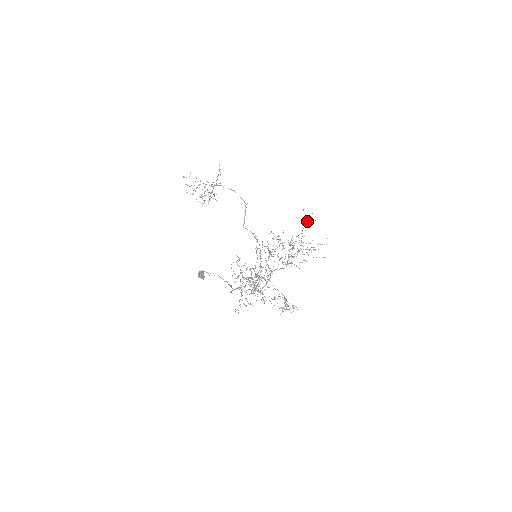
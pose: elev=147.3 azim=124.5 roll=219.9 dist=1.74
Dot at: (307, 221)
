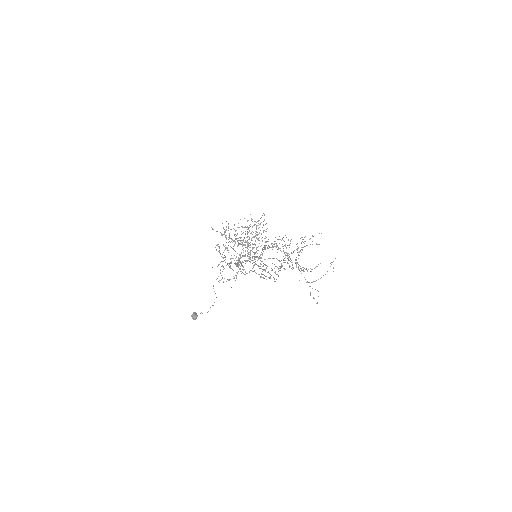
Dot at: occluded
